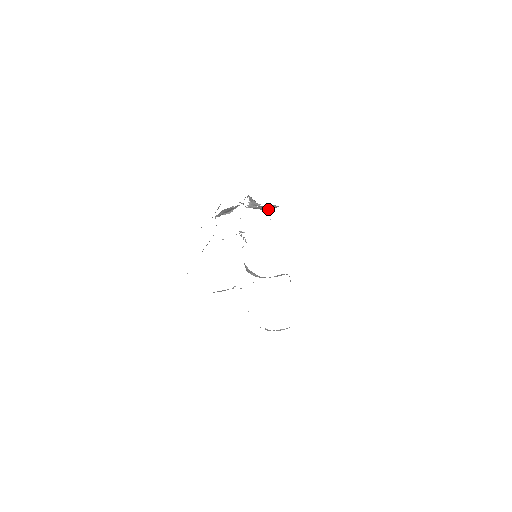
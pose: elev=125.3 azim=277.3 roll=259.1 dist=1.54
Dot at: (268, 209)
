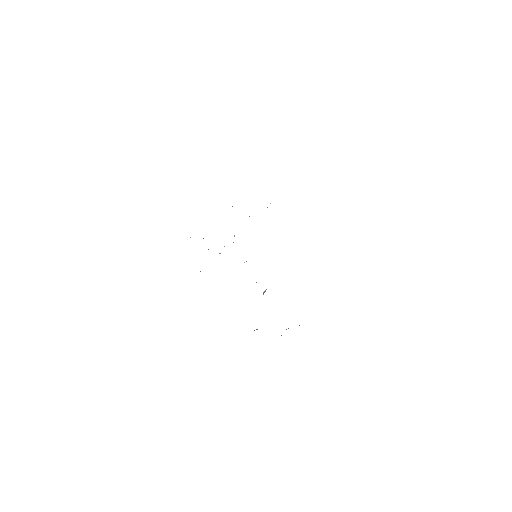
Dot at: occluded
